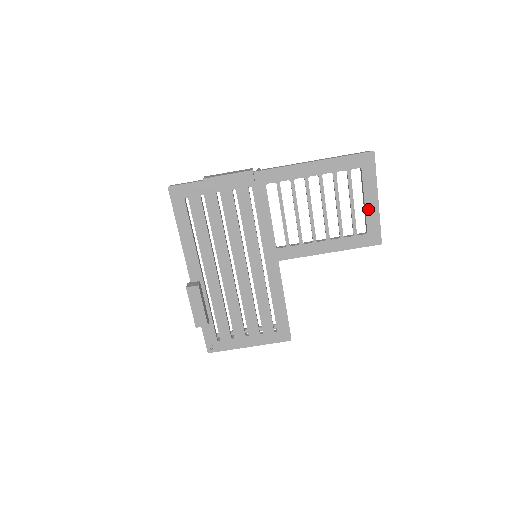
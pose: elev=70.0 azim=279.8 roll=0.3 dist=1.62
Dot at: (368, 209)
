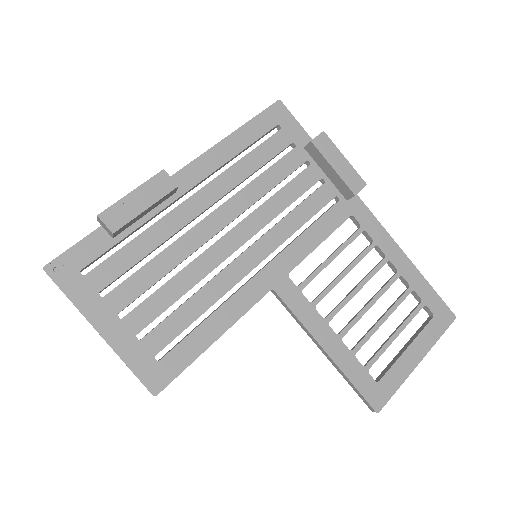
Dot at: (403, 359)
